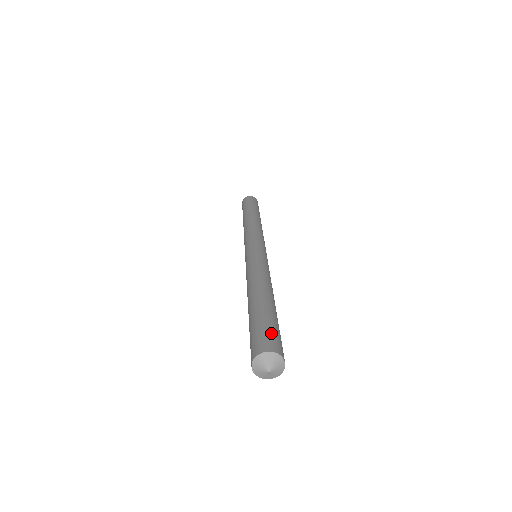
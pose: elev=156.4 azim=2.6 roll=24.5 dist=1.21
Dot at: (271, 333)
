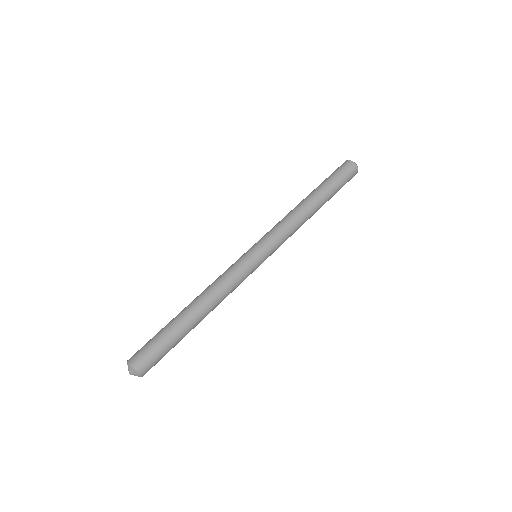
Dot at: (155, 357)
